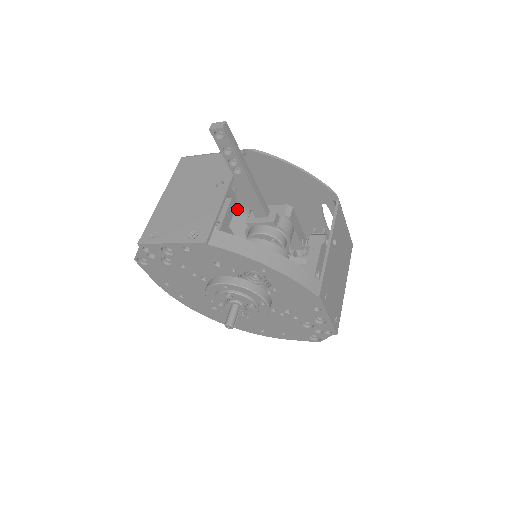
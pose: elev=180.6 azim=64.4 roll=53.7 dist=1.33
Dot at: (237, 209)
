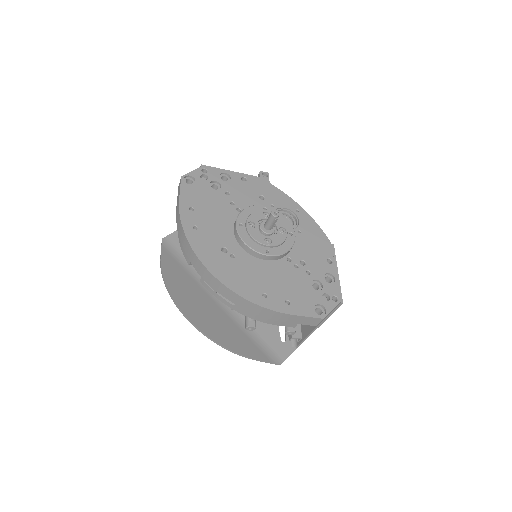
Dot at: occluded
